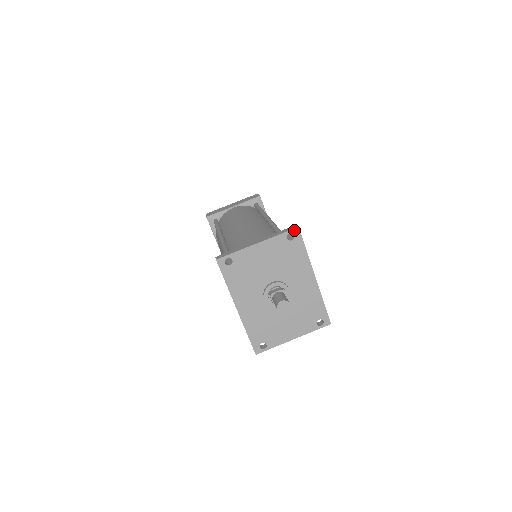
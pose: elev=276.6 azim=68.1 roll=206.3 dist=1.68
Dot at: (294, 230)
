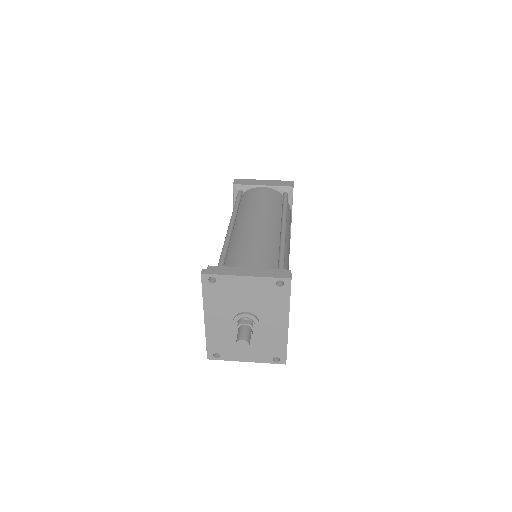
Dot at: (286, 279)
